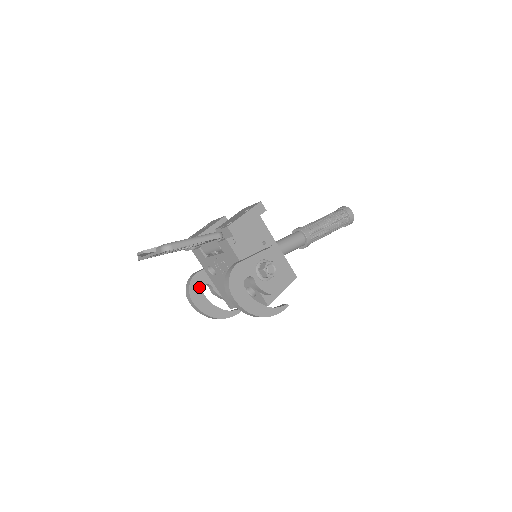
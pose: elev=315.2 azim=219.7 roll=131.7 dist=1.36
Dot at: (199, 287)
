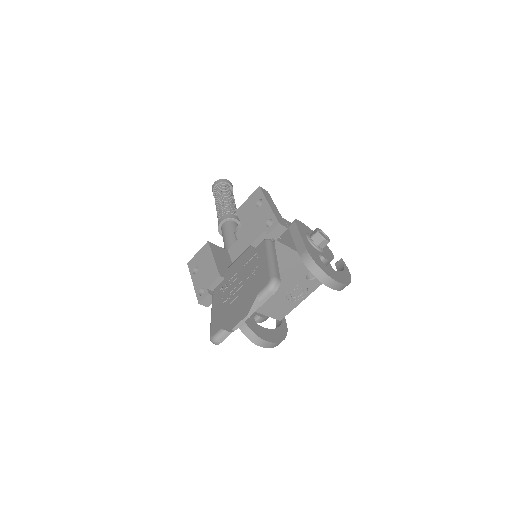
Dot at: (255, 324)
